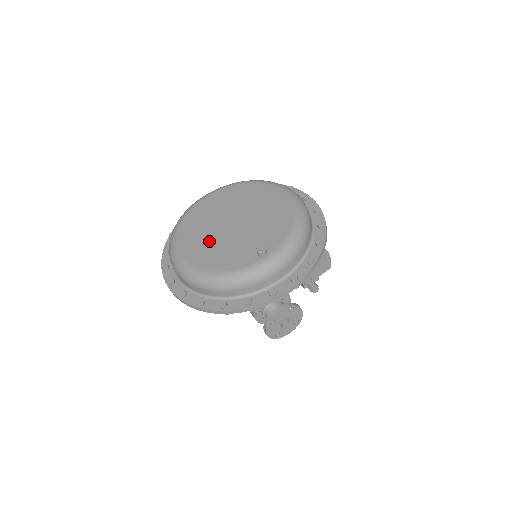
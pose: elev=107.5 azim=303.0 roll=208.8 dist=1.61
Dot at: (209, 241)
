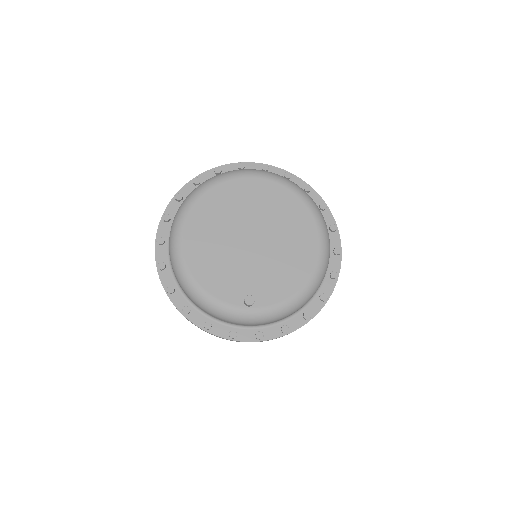
Dot at: (217, 240)
